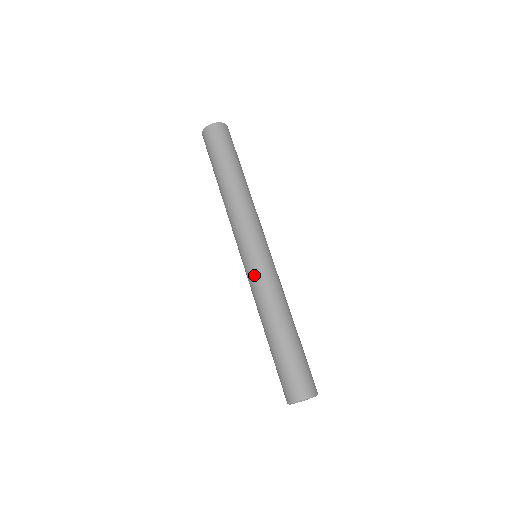
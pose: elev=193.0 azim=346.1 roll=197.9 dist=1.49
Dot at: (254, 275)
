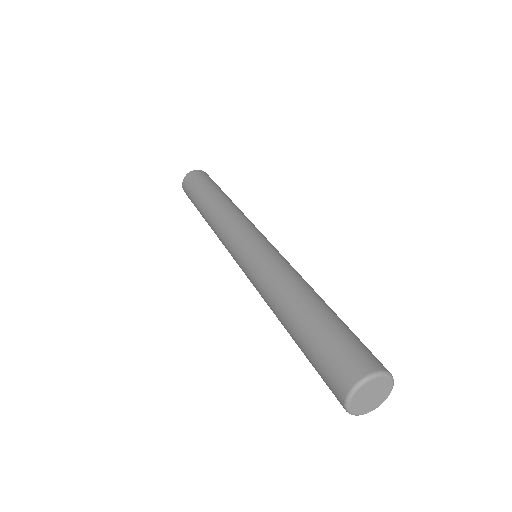
Dot at: (249, 275)
